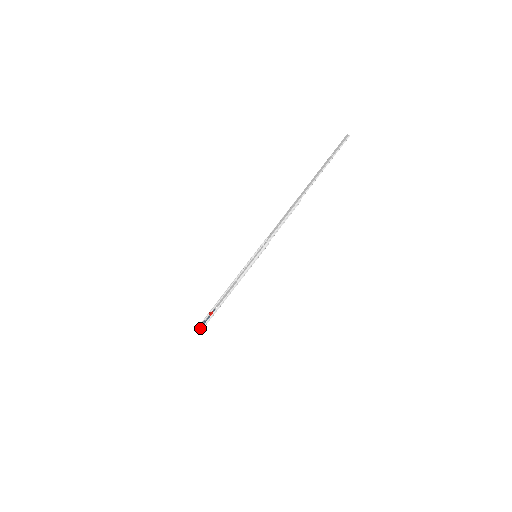
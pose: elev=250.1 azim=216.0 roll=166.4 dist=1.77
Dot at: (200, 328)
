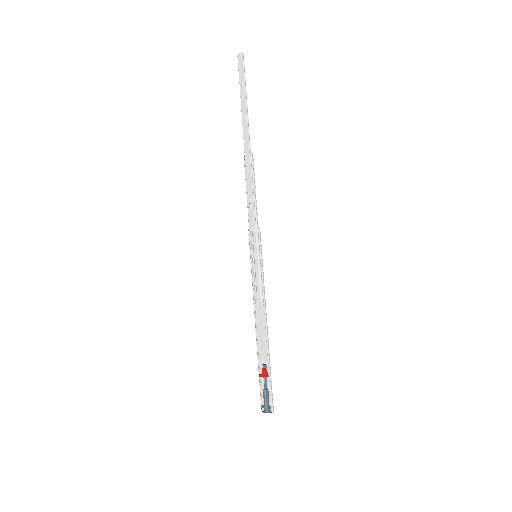
Dot at: (268, 404)
